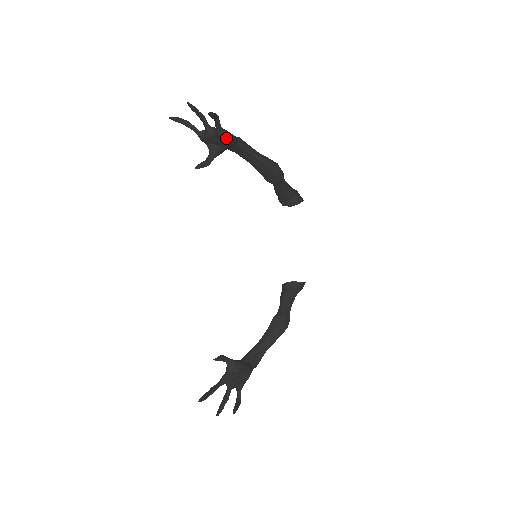
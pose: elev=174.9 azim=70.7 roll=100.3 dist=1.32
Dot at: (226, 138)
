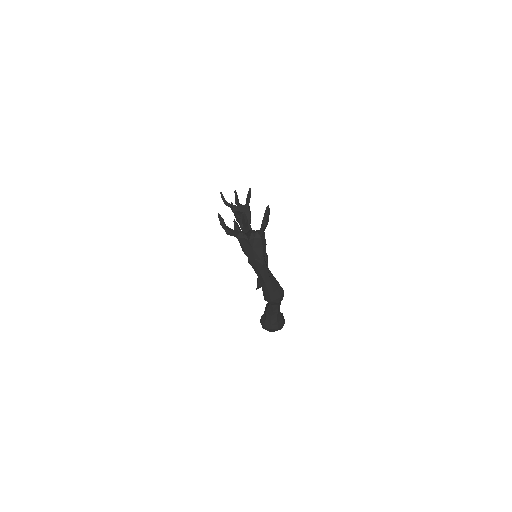
Dot at: (249, 210)
